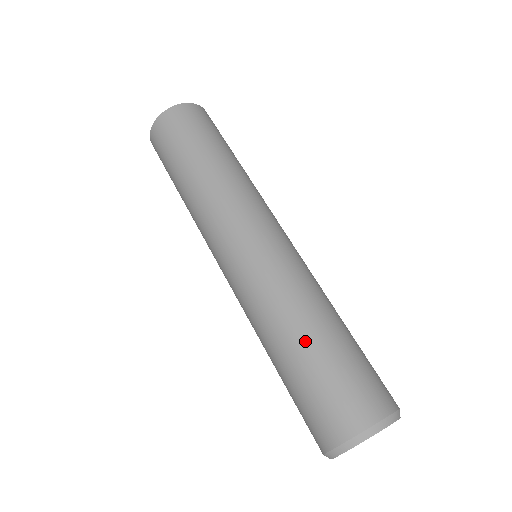
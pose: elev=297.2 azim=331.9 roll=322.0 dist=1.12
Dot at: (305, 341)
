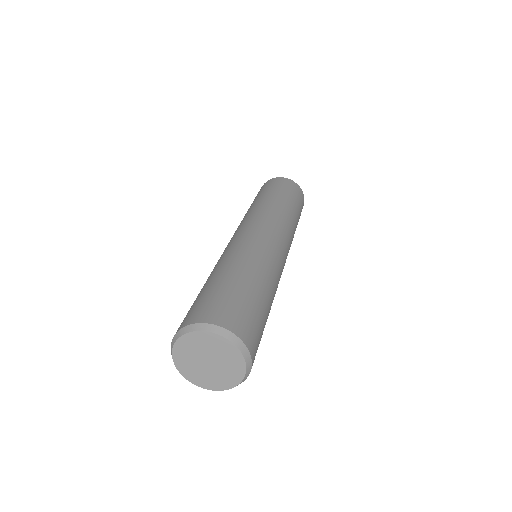
Dot at: (223, 274)
